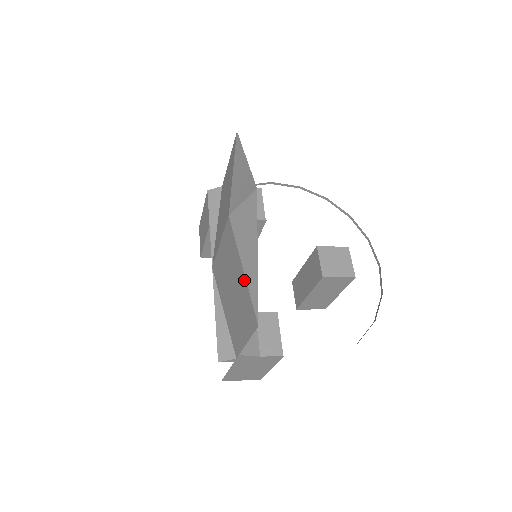
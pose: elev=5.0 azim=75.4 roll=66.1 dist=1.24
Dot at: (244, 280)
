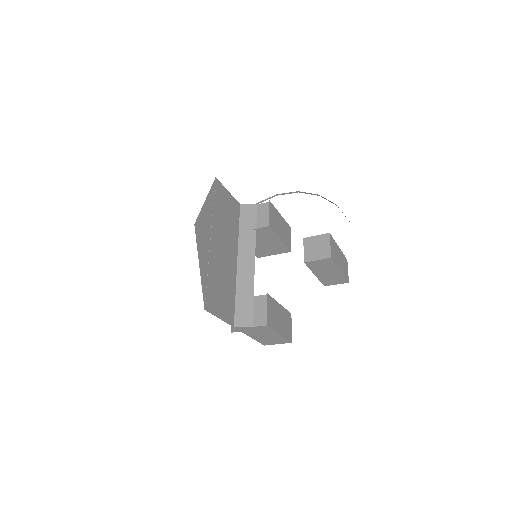
Dot at: occluded
